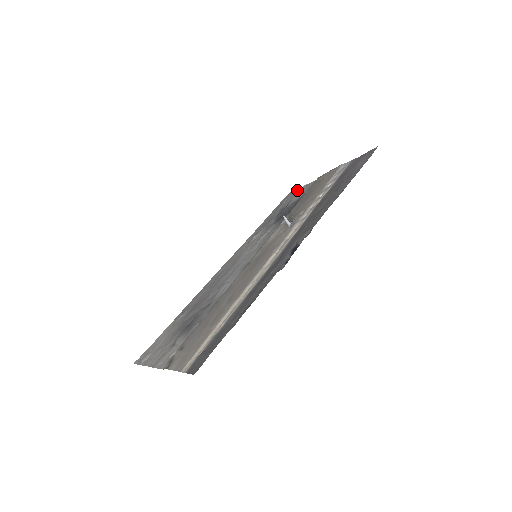
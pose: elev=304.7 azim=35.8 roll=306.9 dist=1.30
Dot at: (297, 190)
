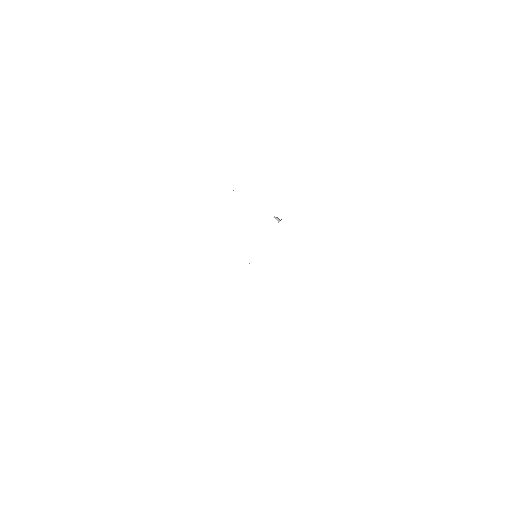
Dot at: occluded
